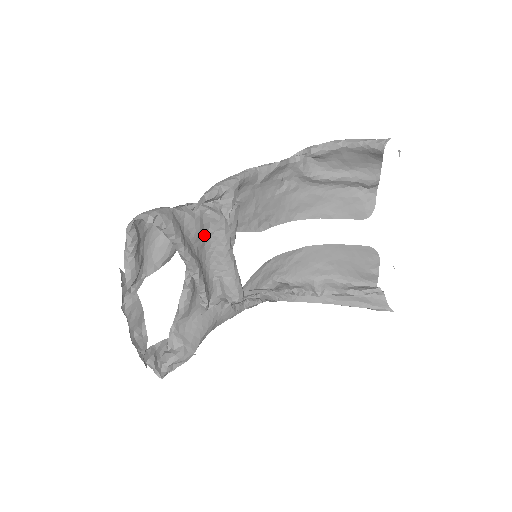
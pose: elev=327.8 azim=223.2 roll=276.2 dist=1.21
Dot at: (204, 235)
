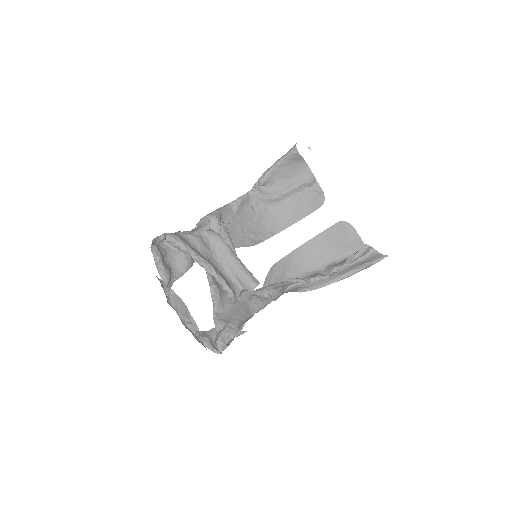
Dot at: (208, 248)
